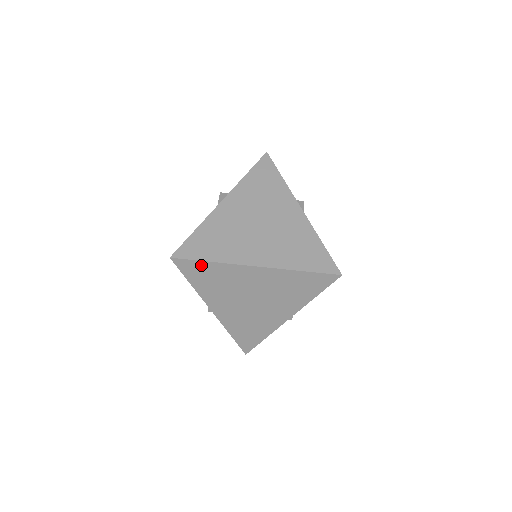
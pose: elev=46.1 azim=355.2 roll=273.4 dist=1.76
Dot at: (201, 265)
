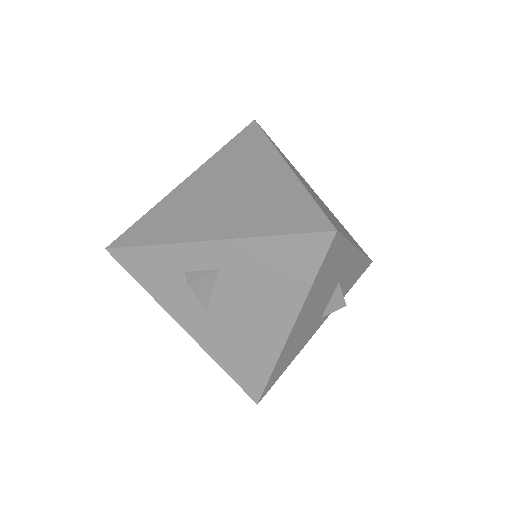
Dot at: (259, 137)
